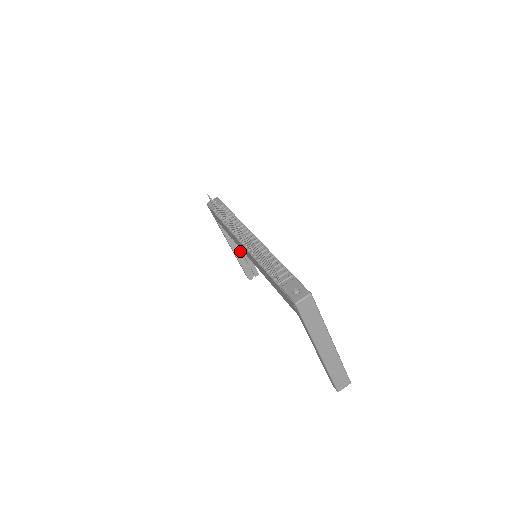
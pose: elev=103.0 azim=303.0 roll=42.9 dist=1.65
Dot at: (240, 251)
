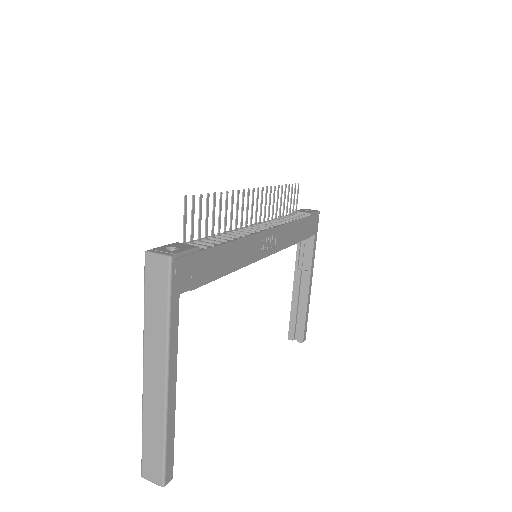
Dot at: (302, 295)
